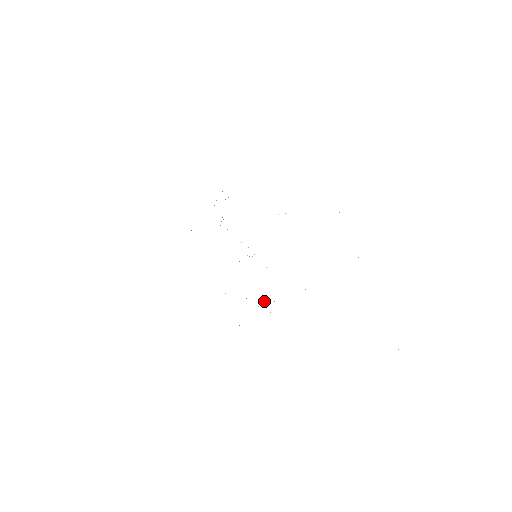
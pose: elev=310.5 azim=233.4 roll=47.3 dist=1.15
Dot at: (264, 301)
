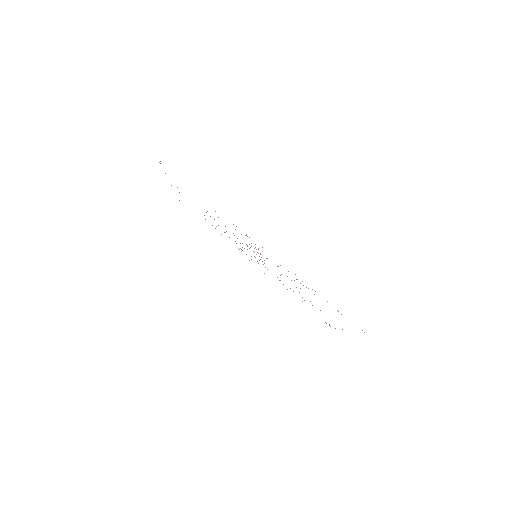
Dot at: occluded
